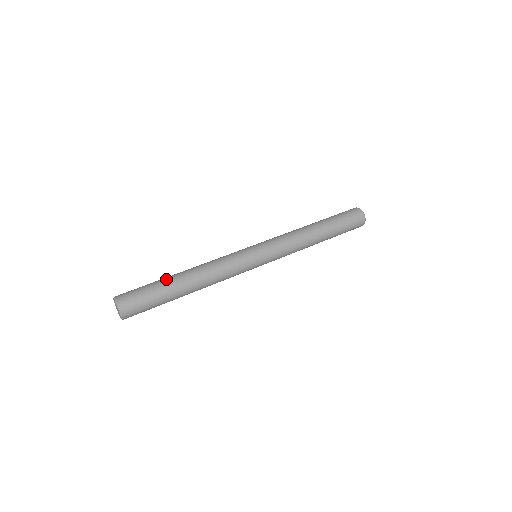
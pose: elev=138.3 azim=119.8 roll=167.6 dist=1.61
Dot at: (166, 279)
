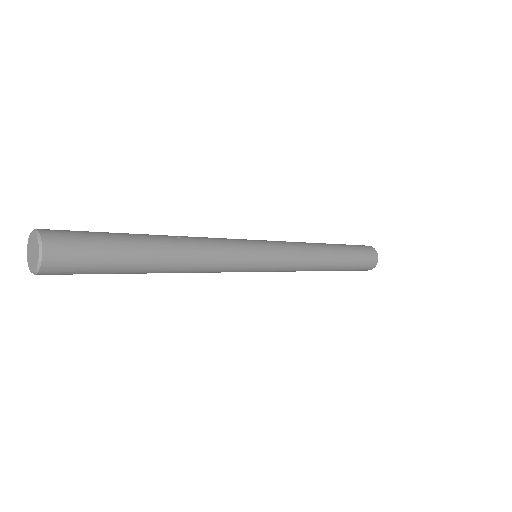
Dot at: occluded
